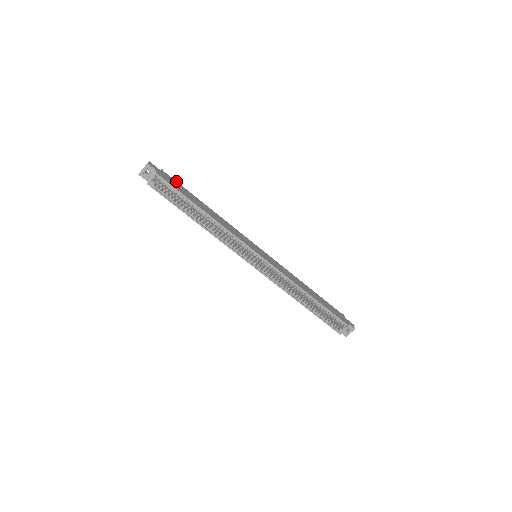
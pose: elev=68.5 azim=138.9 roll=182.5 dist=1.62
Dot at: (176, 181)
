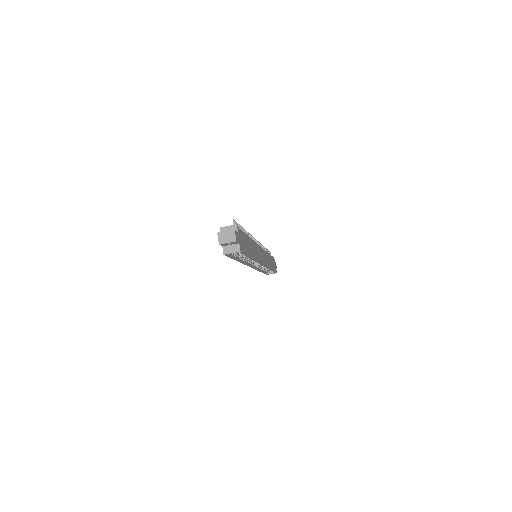
Dot at: (241, 230)
